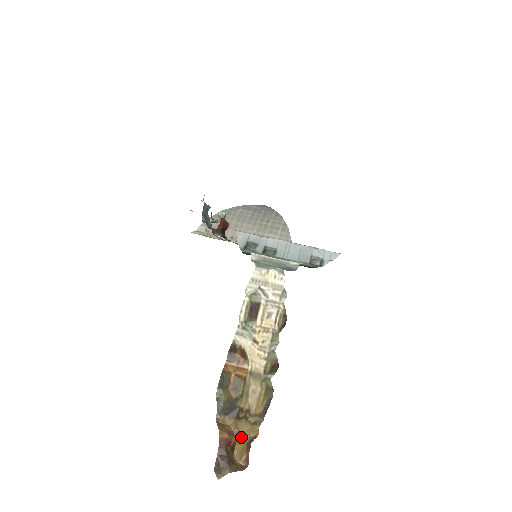
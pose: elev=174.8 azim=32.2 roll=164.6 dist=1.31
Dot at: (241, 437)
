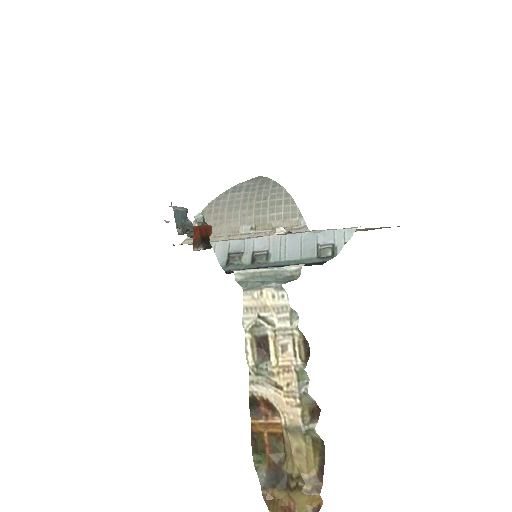
Dot at: (301, 511)
